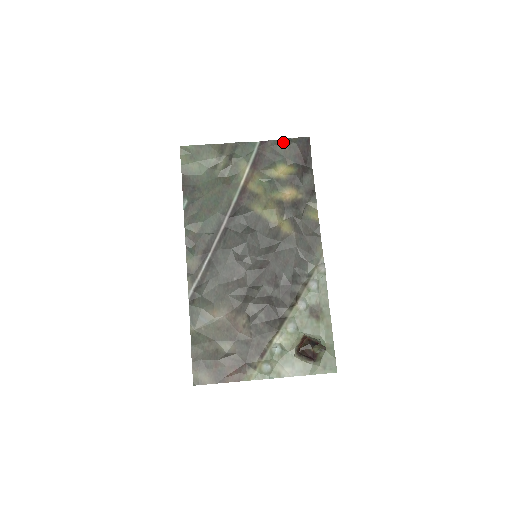
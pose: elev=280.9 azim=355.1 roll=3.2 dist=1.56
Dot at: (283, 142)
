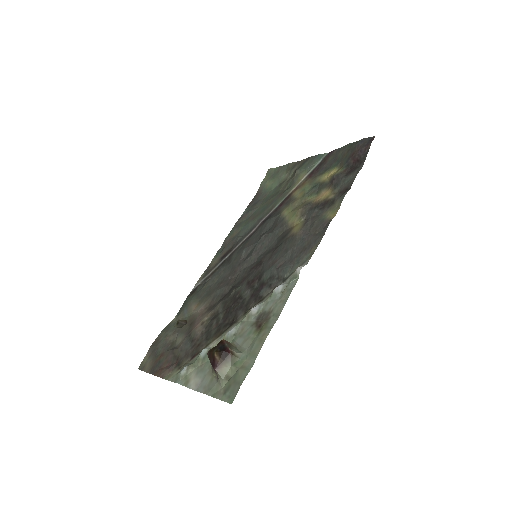
Dot at: (346, 147)
